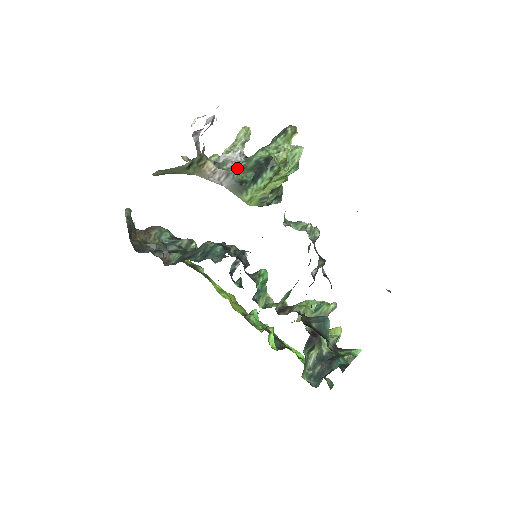
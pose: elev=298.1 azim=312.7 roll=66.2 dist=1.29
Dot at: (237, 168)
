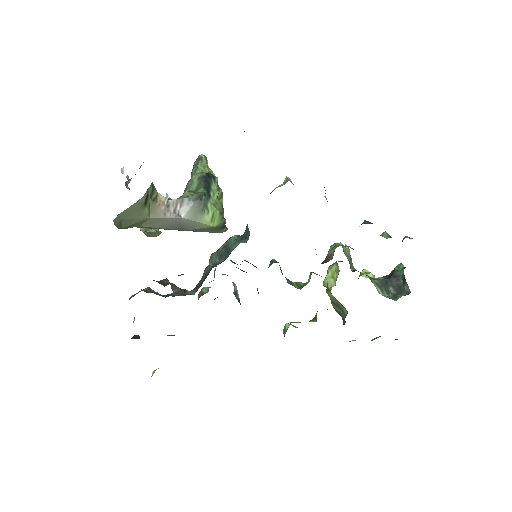
Dot at: (186, 192)
